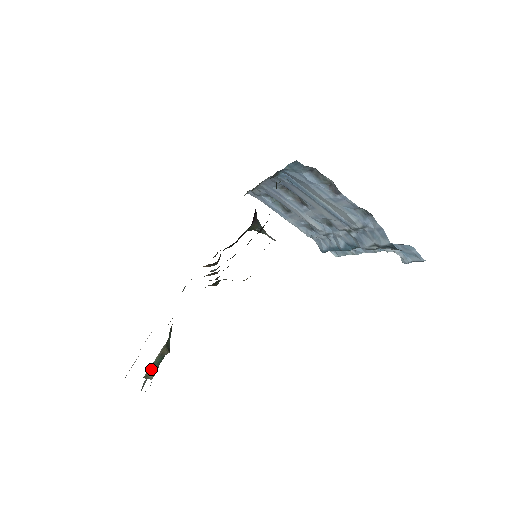
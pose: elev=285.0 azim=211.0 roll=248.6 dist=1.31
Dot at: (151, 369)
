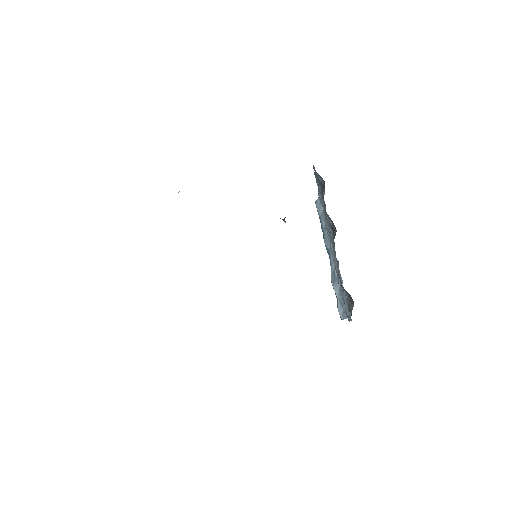
Dot at: occluded
